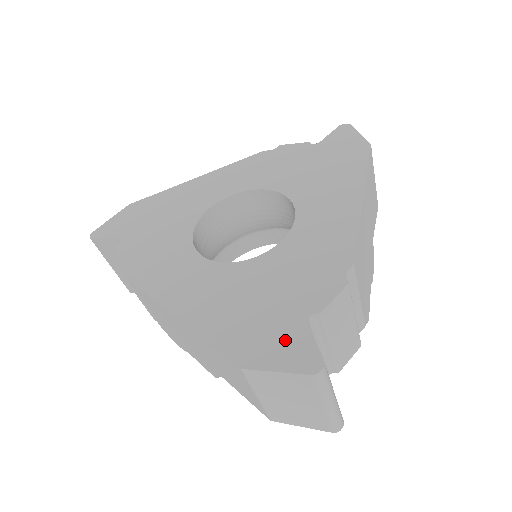
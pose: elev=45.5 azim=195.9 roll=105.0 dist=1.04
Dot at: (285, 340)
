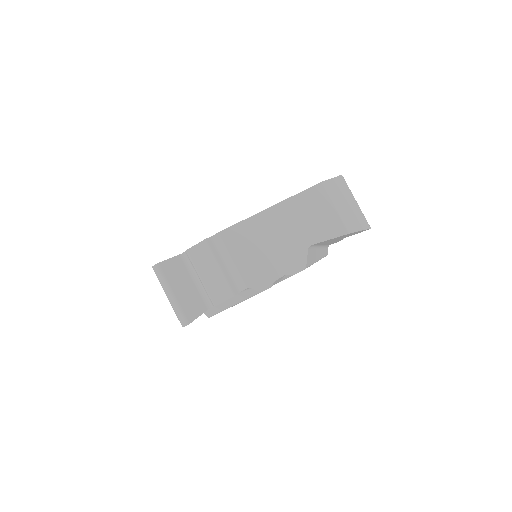
Dot at: occluded
